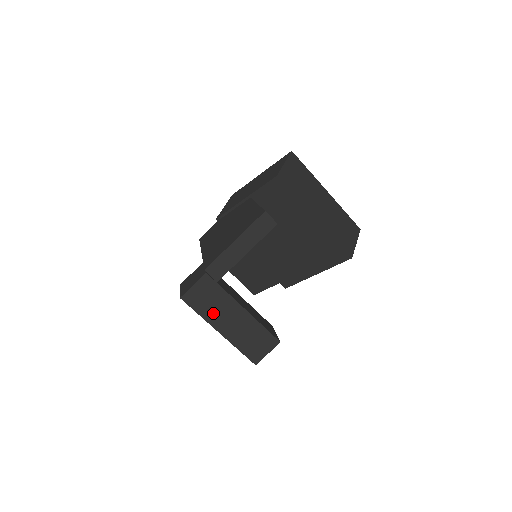
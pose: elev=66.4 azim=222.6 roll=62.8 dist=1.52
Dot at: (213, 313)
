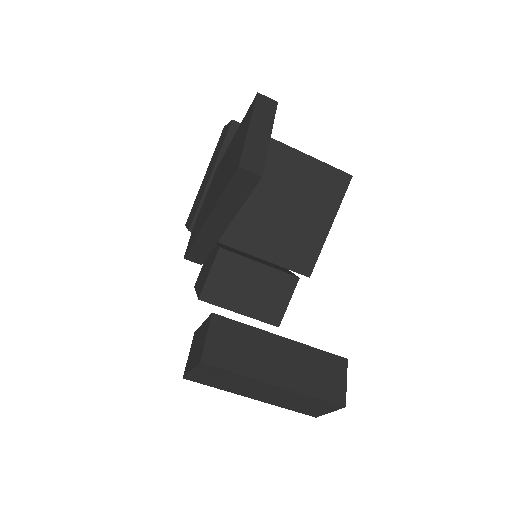
Dot at: (252, 362)
